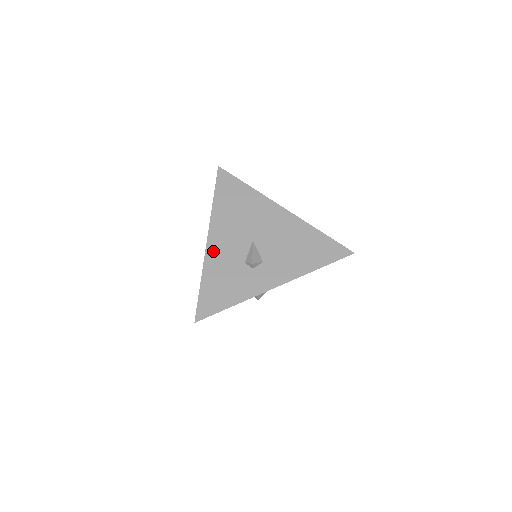
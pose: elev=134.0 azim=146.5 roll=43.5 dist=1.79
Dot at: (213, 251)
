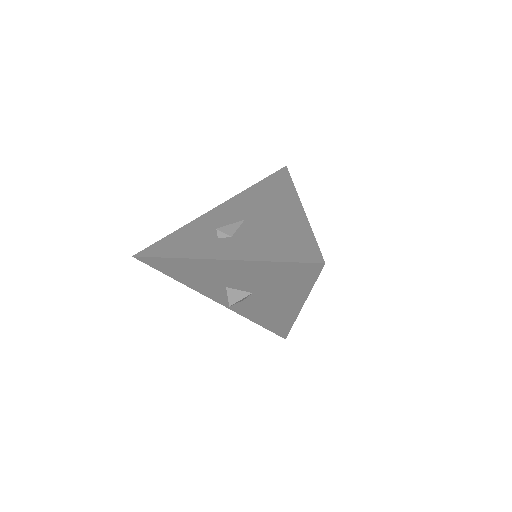
Dot at: (208, 216)
